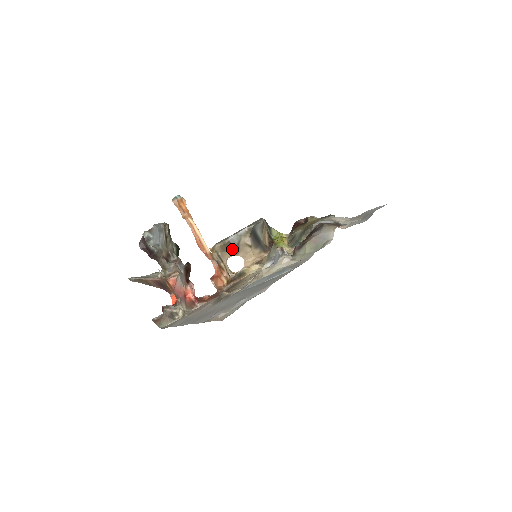
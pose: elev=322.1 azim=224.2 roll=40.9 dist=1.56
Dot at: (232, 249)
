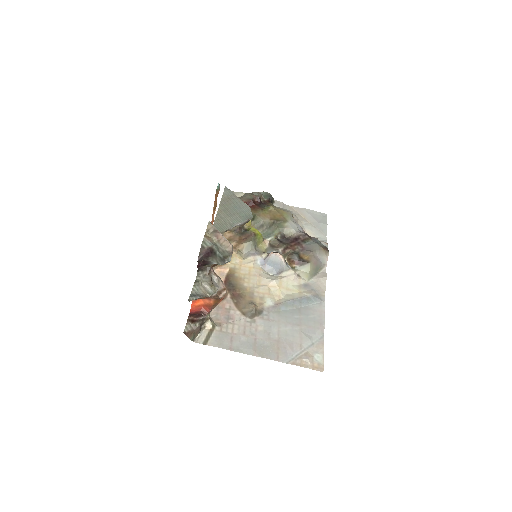
Dot at: occluded
